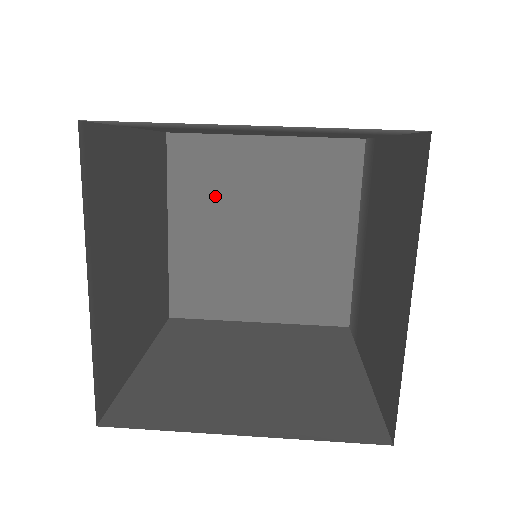
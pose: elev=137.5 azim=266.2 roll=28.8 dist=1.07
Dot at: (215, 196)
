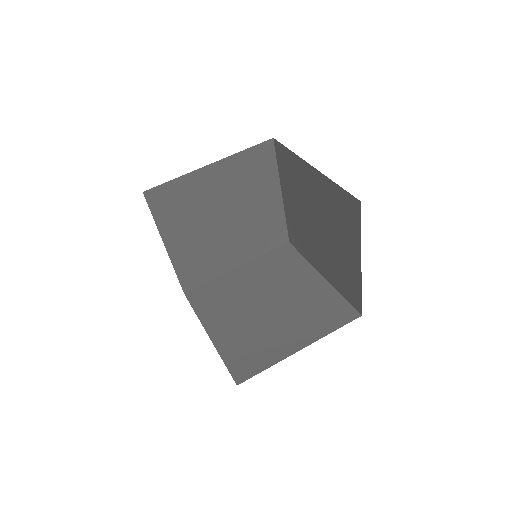
Dot at: (296, 189)
